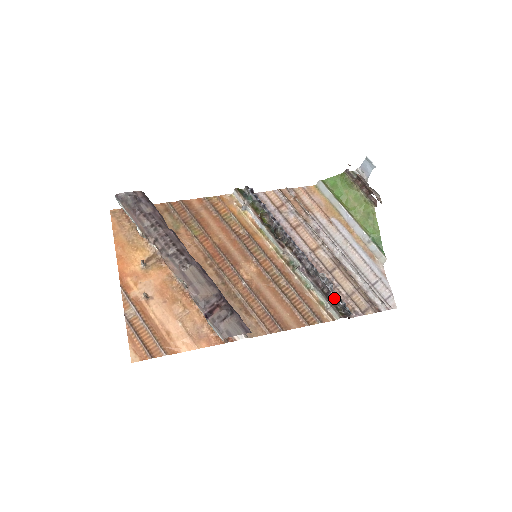
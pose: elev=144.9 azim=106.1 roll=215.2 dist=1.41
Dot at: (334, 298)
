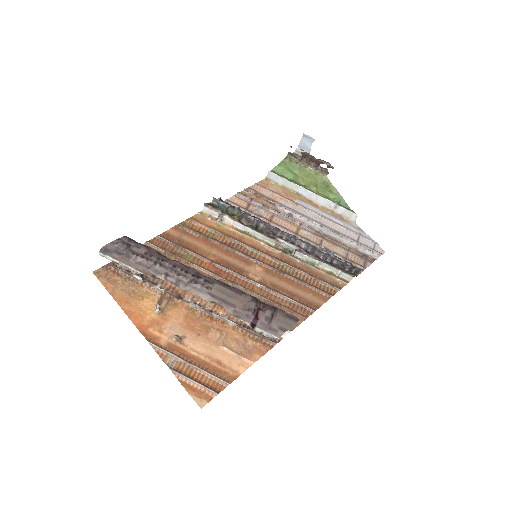
Dot at: (339, 263)
